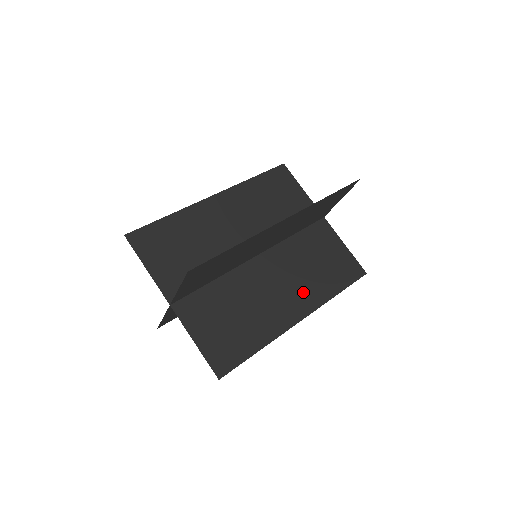
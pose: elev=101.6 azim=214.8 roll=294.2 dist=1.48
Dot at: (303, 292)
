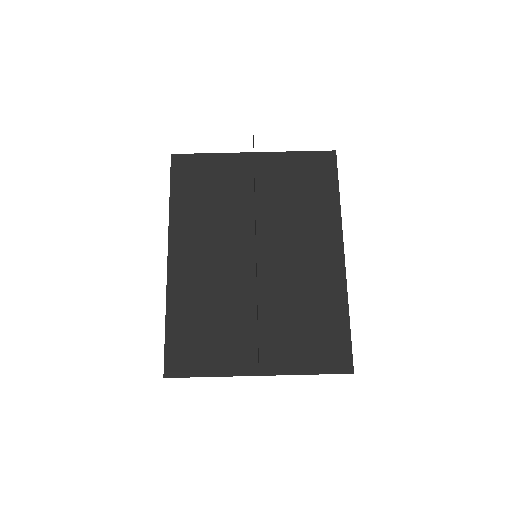
Dot at: (318, 233)
